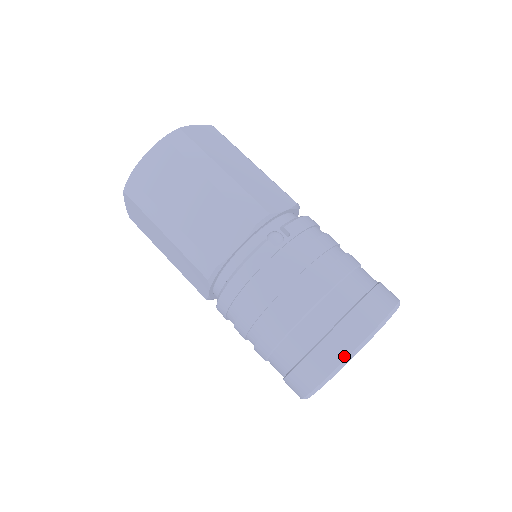
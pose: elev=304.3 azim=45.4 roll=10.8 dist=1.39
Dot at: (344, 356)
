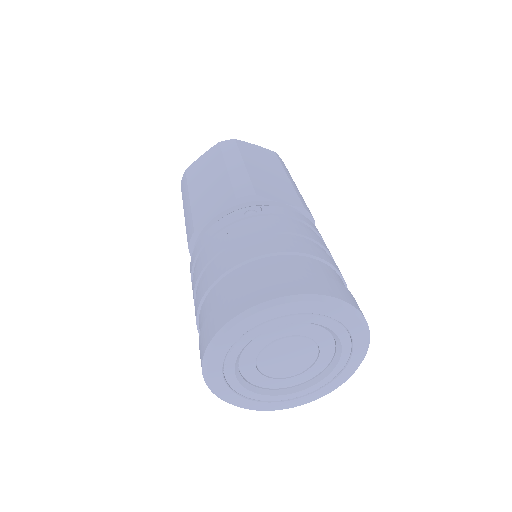
Dot at: (233, 315)
